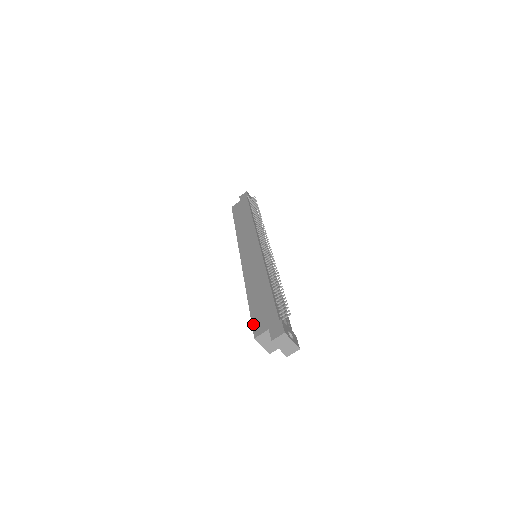
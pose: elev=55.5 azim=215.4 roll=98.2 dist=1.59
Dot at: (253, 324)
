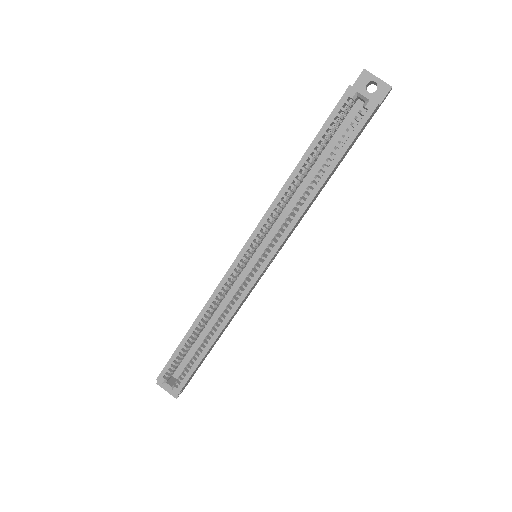
Dot at: (333, 109)
